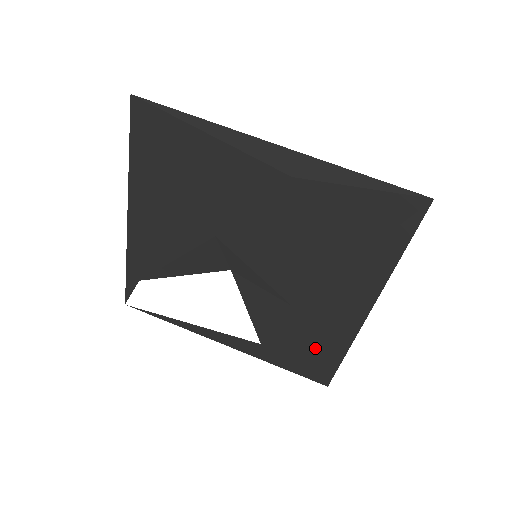
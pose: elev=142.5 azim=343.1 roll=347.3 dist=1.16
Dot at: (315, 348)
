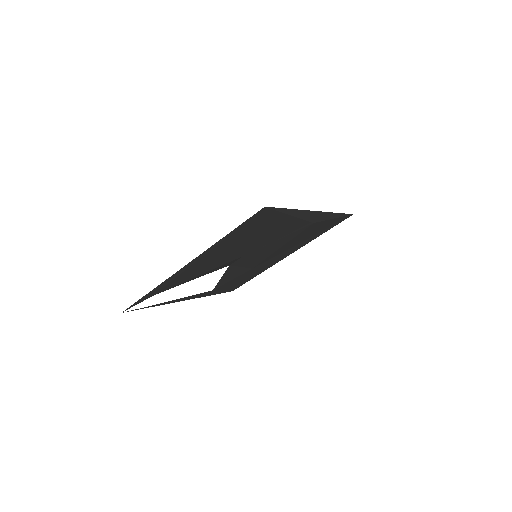
Dot at: occluded
